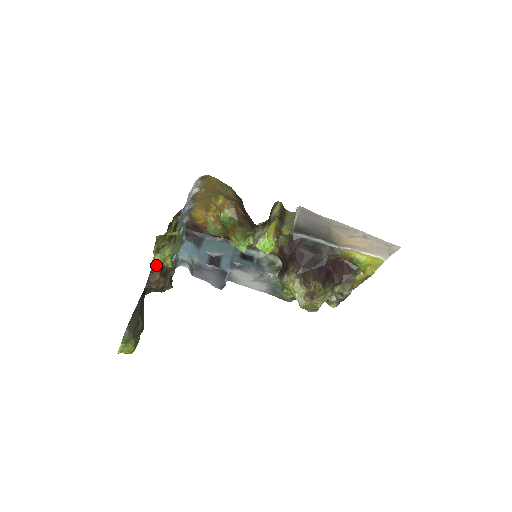
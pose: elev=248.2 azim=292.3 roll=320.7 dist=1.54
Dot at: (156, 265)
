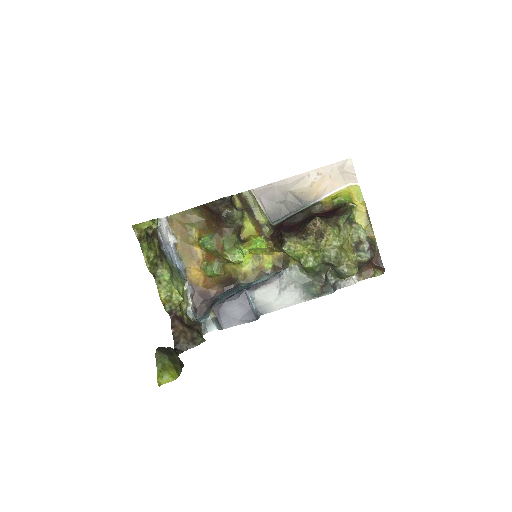
Dot at: (173, 317)
